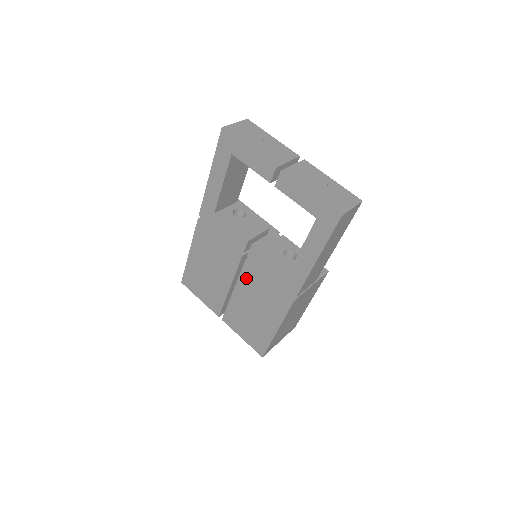
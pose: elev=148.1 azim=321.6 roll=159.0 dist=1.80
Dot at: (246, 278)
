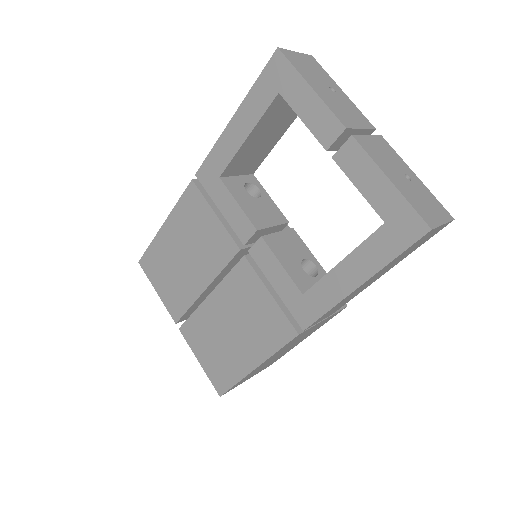
Dot at: (235, 282)
